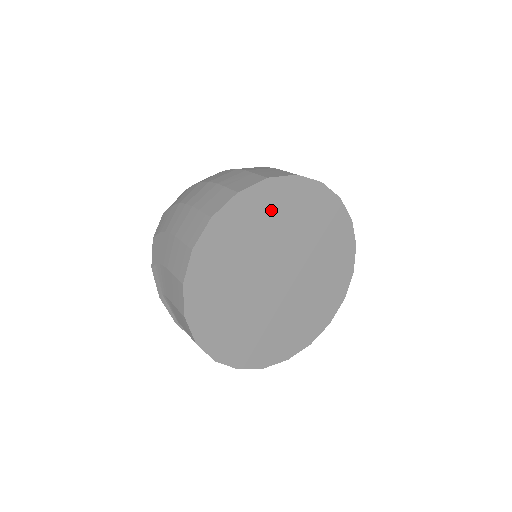
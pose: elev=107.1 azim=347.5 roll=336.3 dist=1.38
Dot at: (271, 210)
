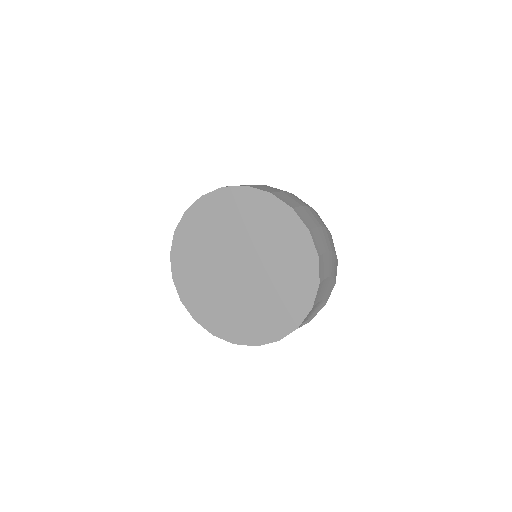
Dot at: (228, 212)
